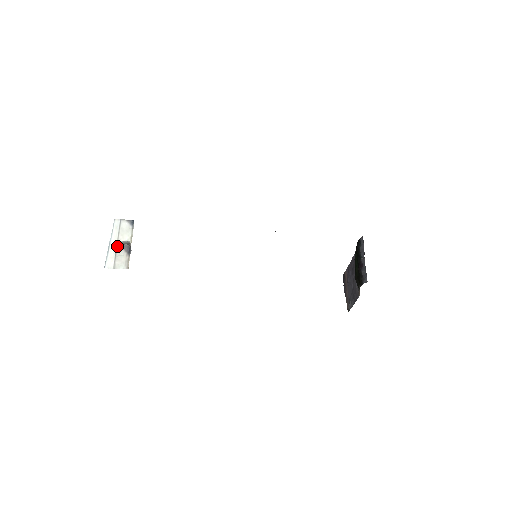
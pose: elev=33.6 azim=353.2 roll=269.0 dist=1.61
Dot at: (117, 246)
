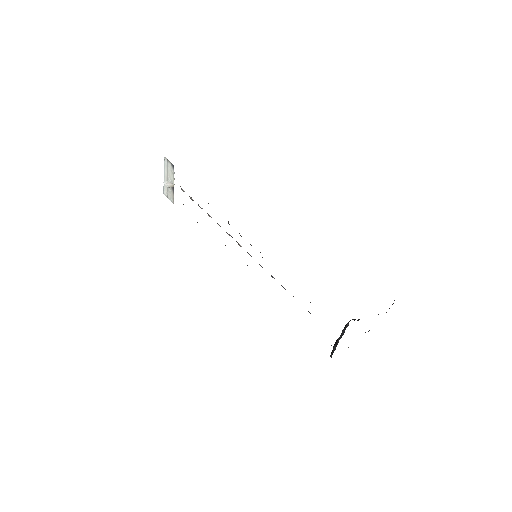
Dot at: (168, 182)
